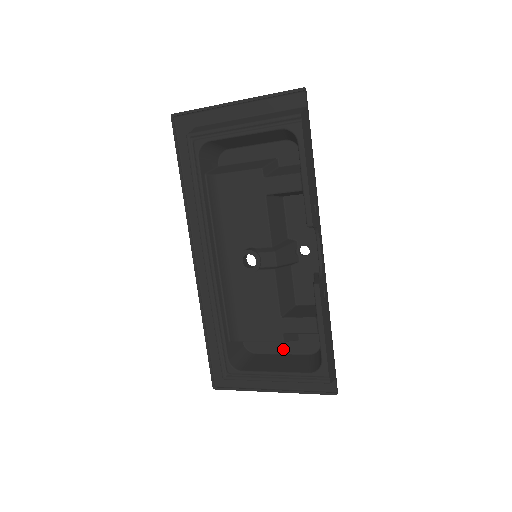
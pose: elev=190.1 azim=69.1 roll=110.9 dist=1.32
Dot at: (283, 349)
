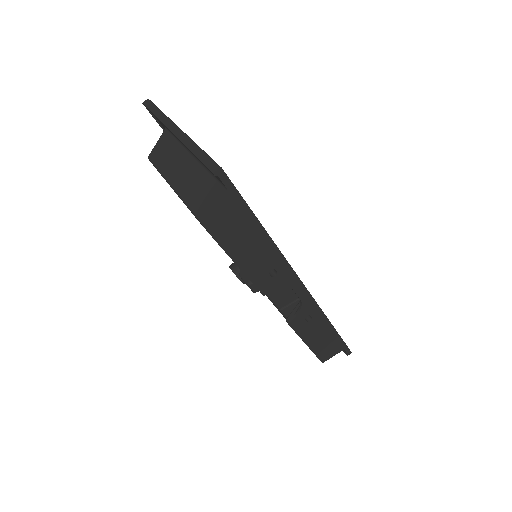
Dot at: occluded
